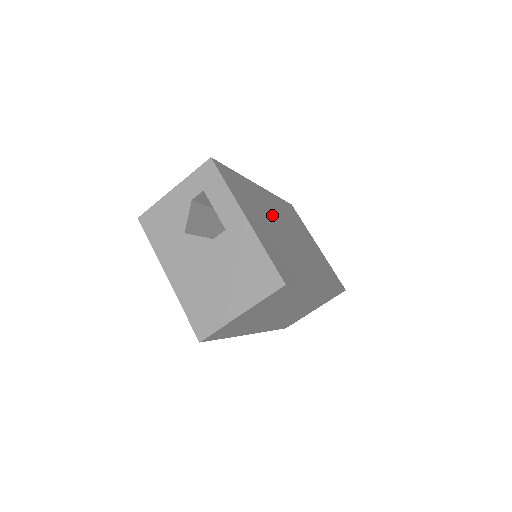
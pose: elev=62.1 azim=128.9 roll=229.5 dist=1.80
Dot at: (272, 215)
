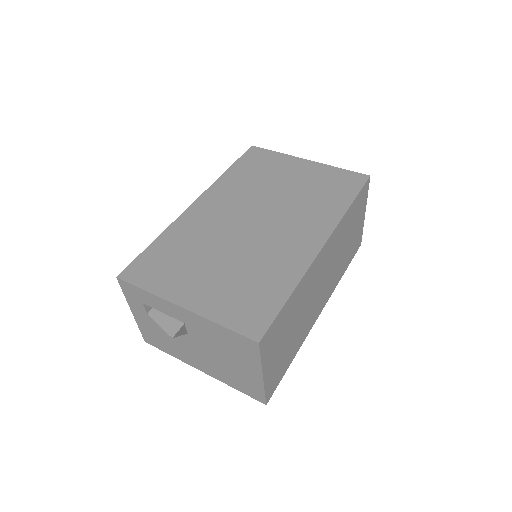
Dot at: (221, 229)
